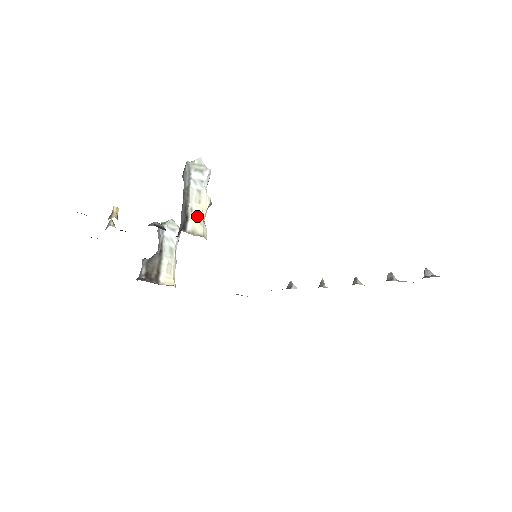
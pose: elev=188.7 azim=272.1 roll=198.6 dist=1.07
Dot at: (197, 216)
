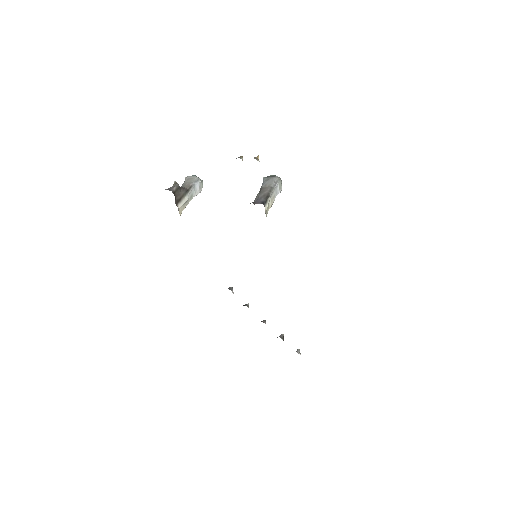
Dot at: (269, 206)
